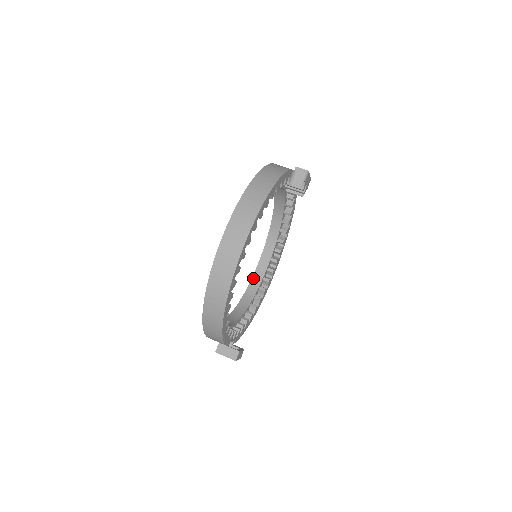
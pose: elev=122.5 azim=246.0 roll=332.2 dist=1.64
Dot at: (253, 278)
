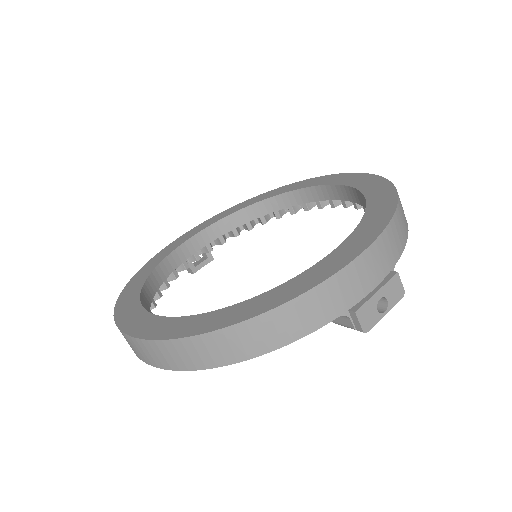
Dot at: (304, 190)
